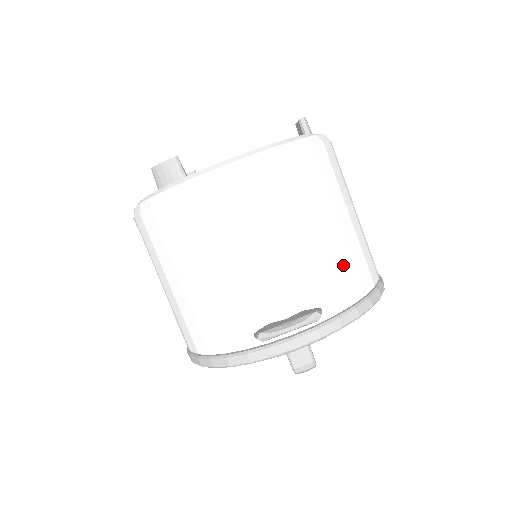
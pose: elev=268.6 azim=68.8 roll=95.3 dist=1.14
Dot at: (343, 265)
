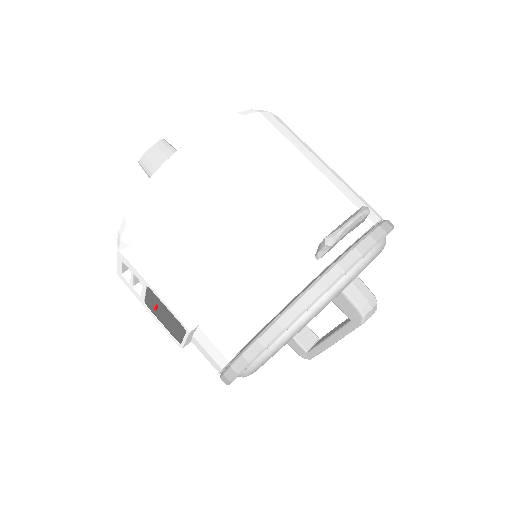
Dot at: (353, 192)
